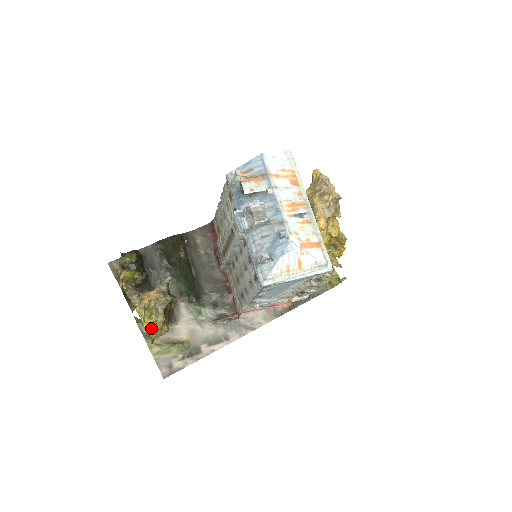
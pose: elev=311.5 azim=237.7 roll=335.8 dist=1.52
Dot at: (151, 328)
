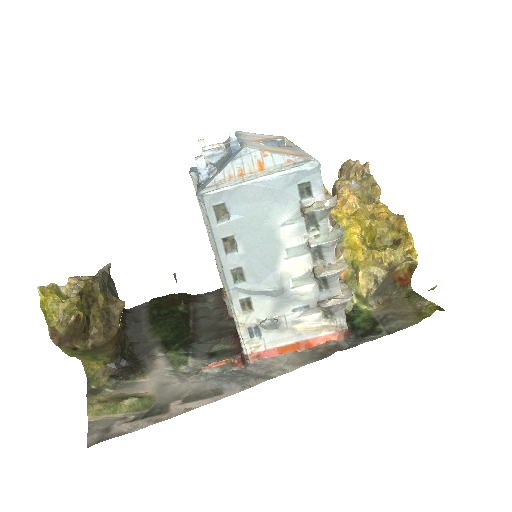
Dot at: (51, 305)
